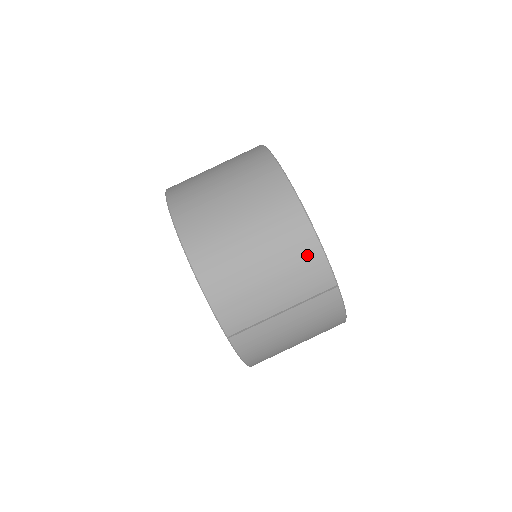
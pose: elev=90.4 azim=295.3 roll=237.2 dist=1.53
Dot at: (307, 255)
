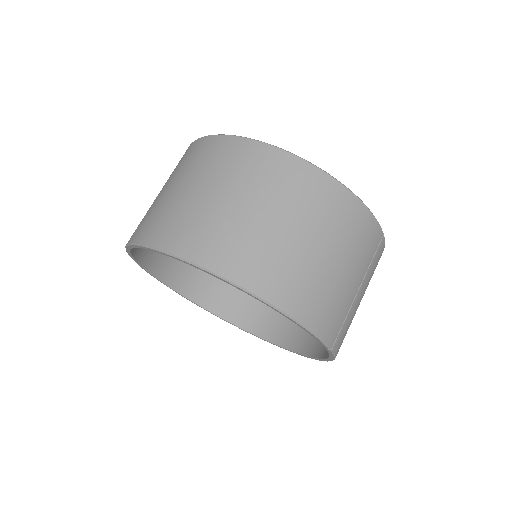
Dot at: (360, 222)
